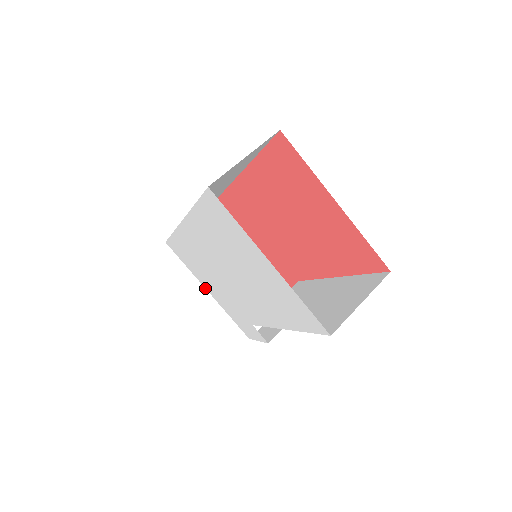
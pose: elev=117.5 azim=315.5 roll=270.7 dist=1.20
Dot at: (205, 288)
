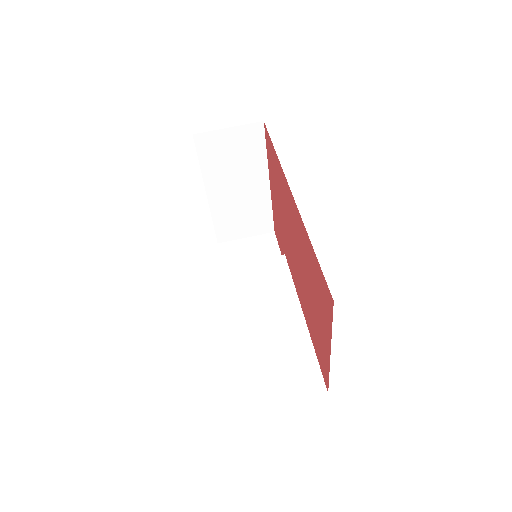
Dot at: (206, 191)
